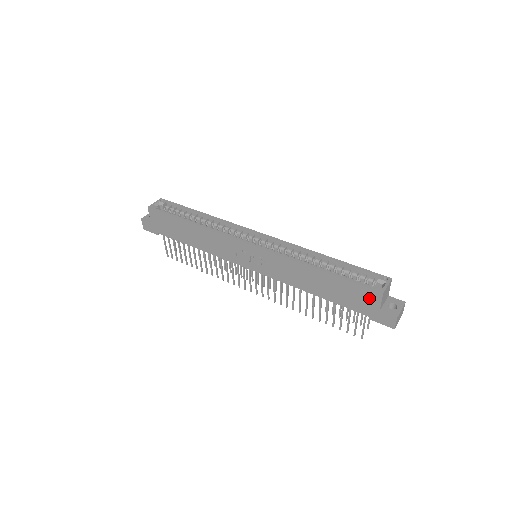
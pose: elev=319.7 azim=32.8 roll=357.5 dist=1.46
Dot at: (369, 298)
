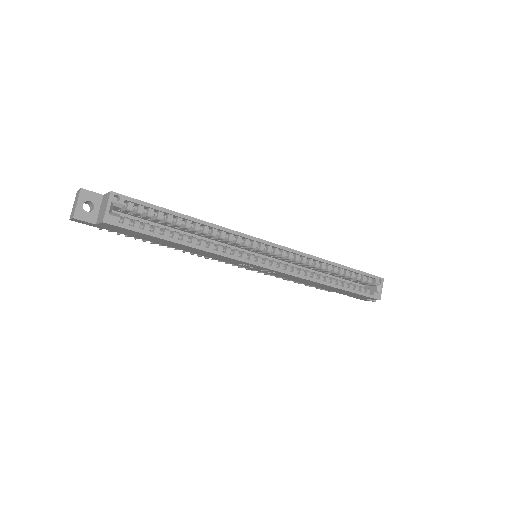
Dot at: (364, 297)
